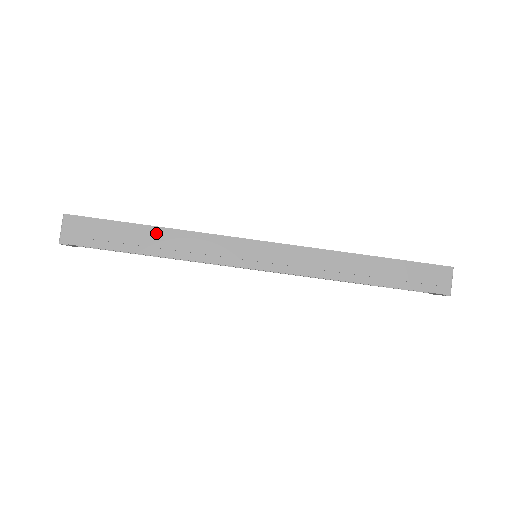
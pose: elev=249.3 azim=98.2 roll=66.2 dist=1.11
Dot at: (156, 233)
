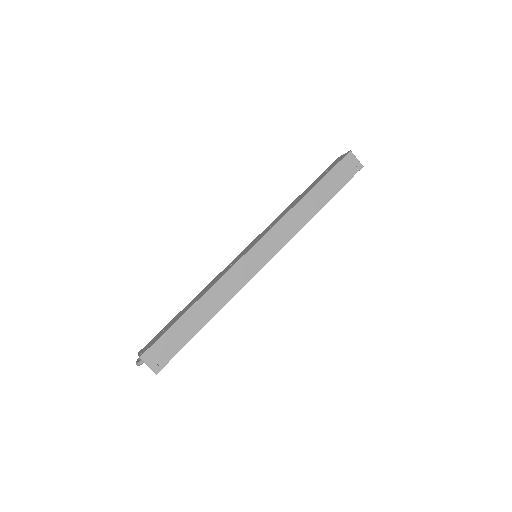
Dot at: (199, 307)
